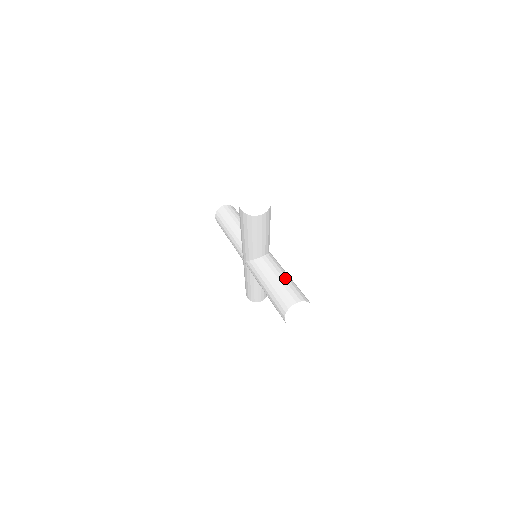
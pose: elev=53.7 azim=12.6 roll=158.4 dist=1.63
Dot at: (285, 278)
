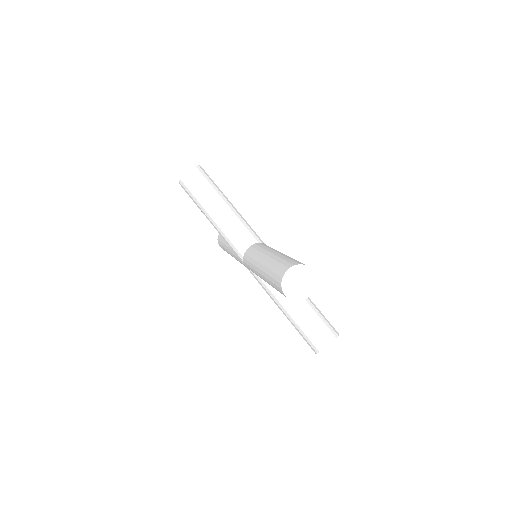
Dot at: (308, 306)
